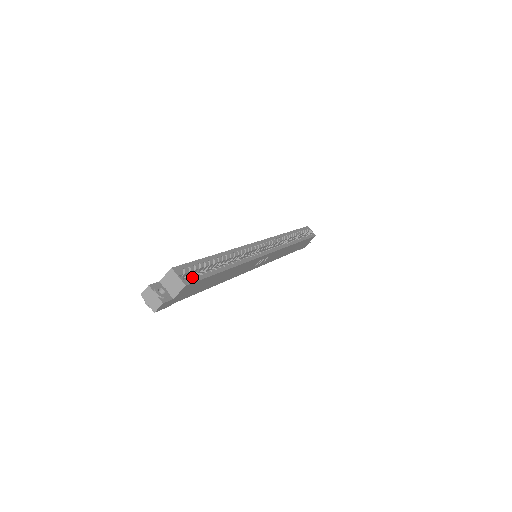
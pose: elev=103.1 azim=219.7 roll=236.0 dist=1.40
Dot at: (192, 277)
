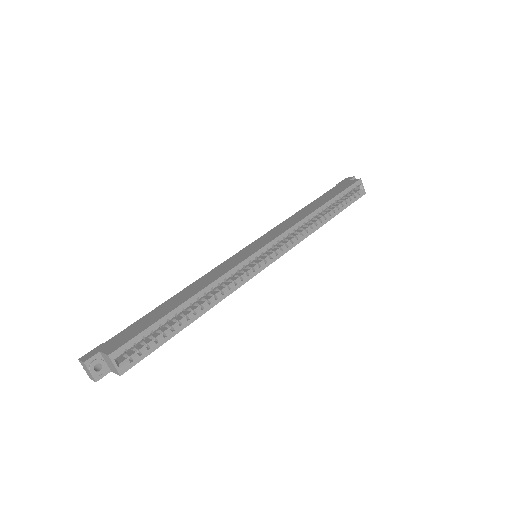
Dot at: (134, 358)
